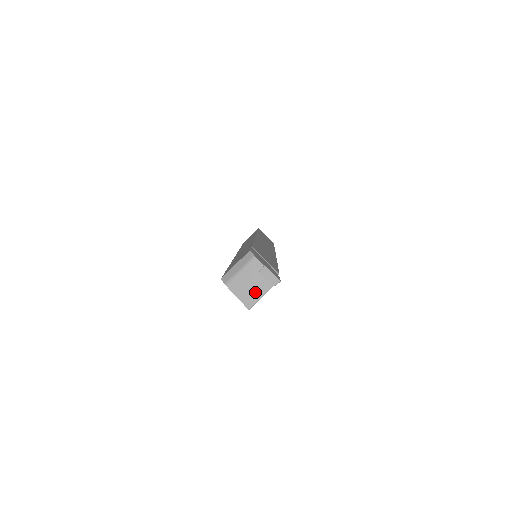
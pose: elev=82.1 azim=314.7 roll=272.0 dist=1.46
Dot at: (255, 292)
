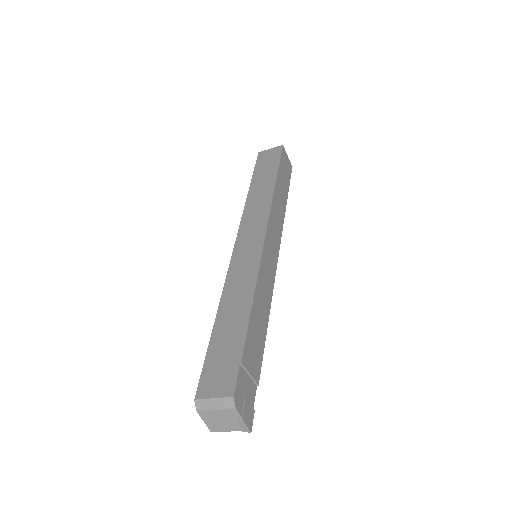
Dot at: (223, 427)
